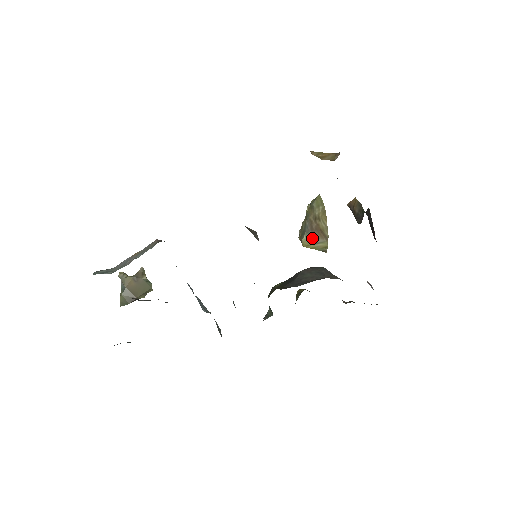
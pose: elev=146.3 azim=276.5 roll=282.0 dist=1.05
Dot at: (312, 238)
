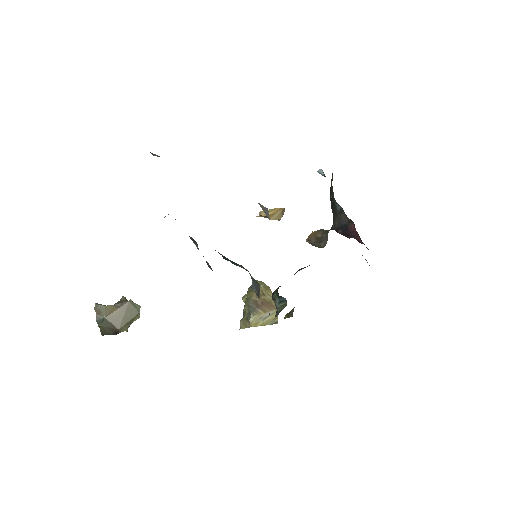
Dot at: (260, 314)
